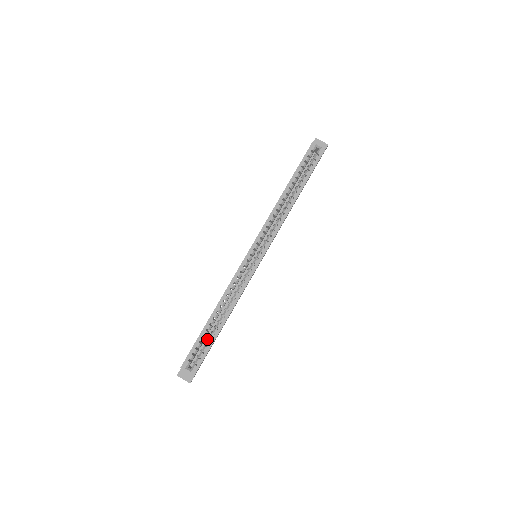
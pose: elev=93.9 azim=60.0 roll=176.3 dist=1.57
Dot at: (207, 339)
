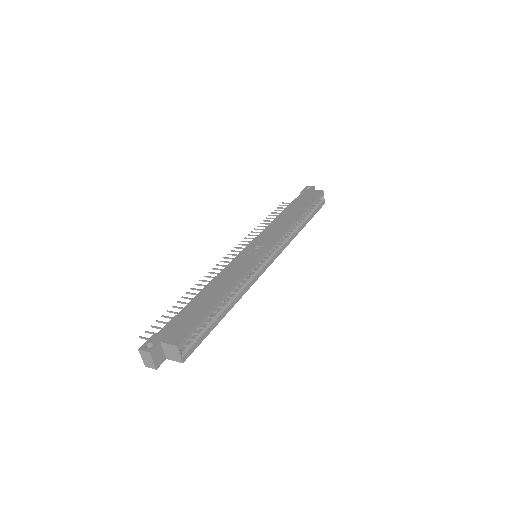
Dot at: occluded
